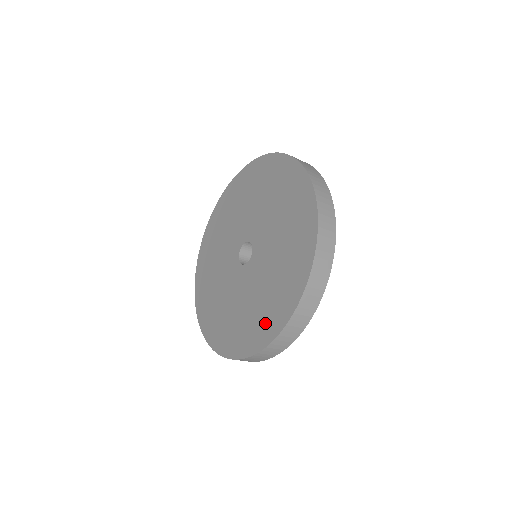
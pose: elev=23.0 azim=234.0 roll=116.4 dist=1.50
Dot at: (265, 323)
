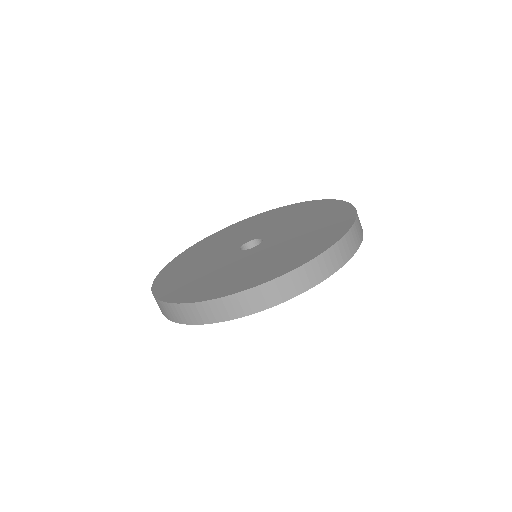
Dot at: (302, 253)
